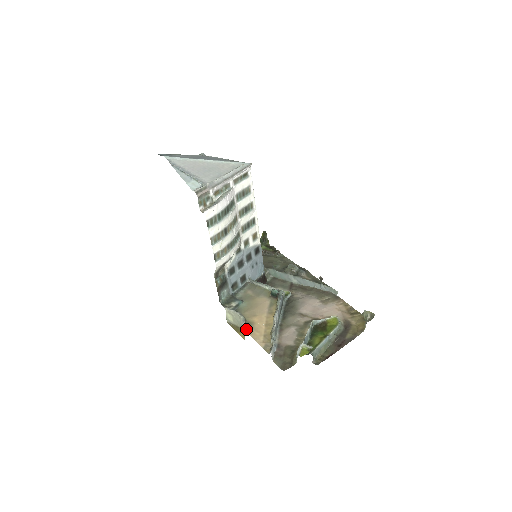
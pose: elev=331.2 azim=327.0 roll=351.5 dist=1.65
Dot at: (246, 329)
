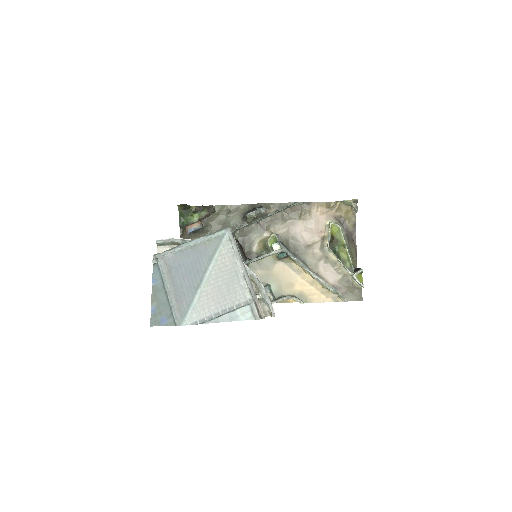
Dot at: (305, 302)
